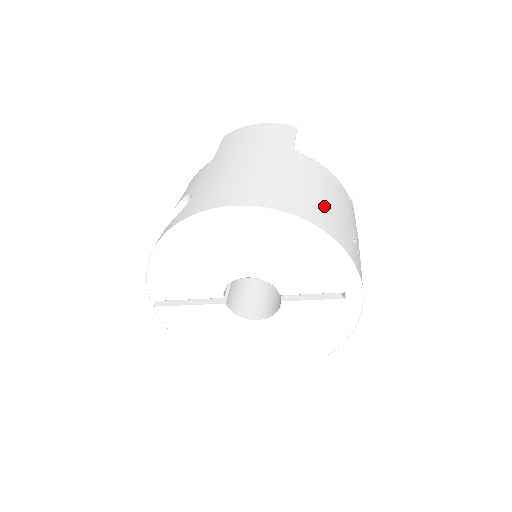
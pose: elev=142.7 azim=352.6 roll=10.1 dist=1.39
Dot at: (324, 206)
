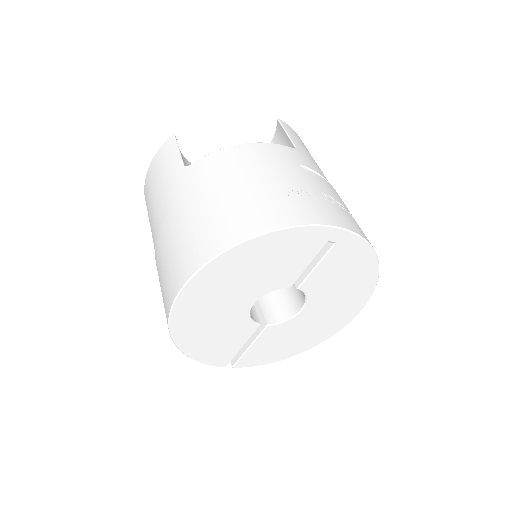
Dot at: (239, 205)
